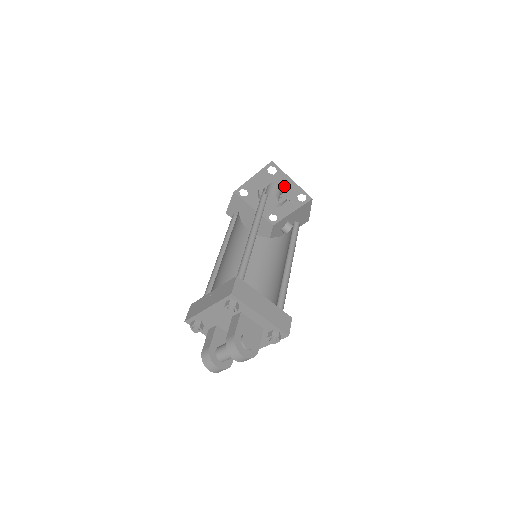
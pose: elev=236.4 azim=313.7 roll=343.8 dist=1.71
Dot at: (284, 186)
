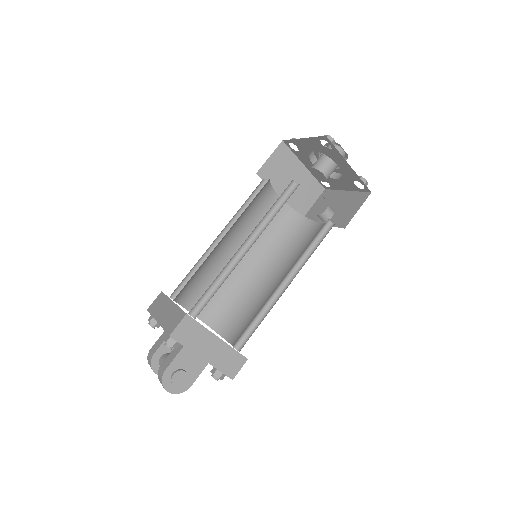
Dot at: (339, 165)
